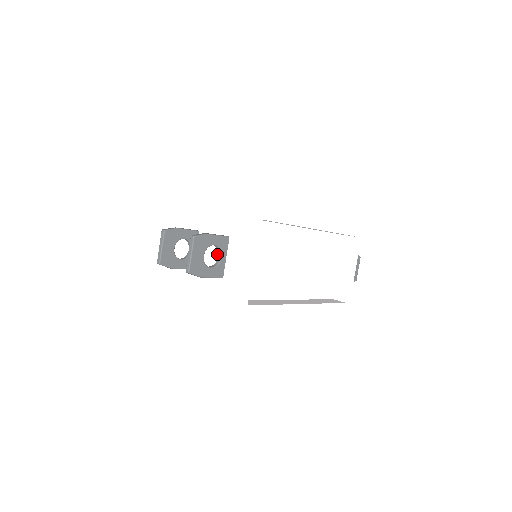
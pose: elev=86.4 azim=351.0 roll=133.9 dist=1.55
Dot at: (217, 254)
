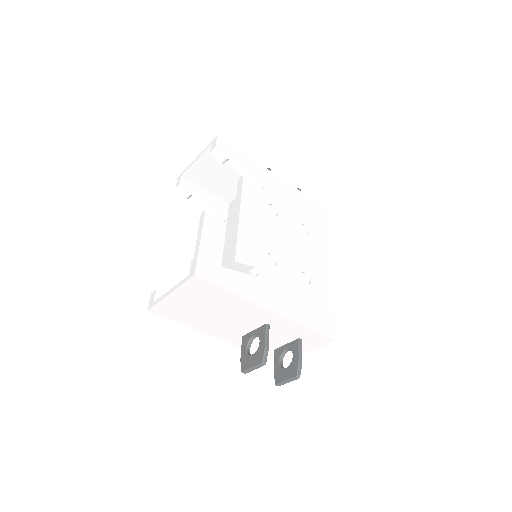
Dot at: (281, 342)
